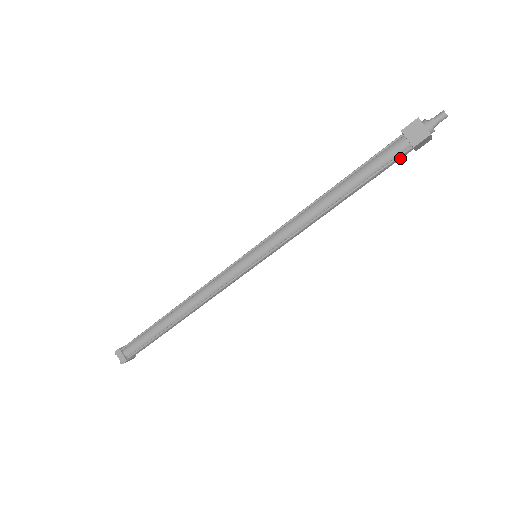
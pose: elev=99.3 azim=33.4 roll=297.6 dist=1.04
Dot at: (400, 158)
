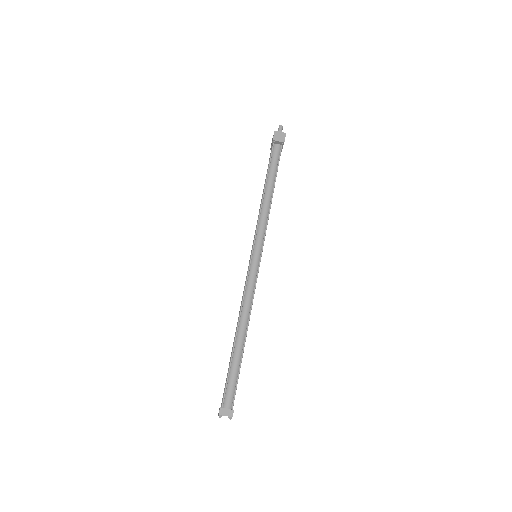
Dot at: (280, 155)
